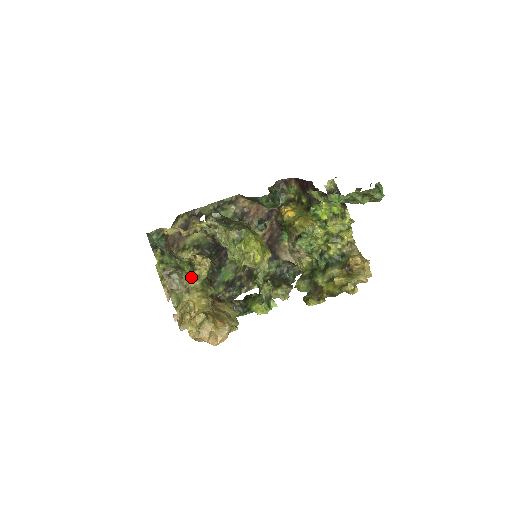
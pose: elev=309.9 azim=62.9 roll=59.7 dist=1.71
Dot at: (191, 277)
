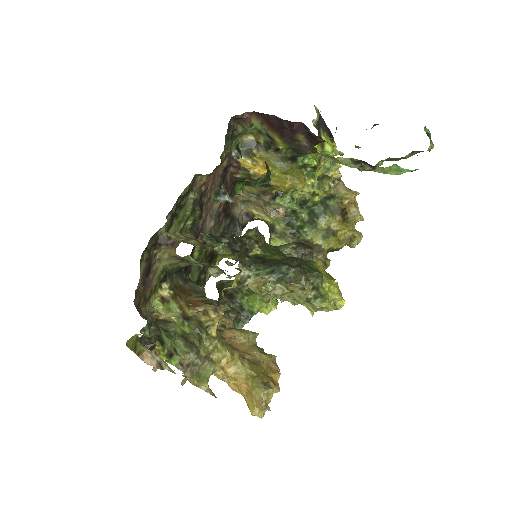
Dot at: (202, 338)
